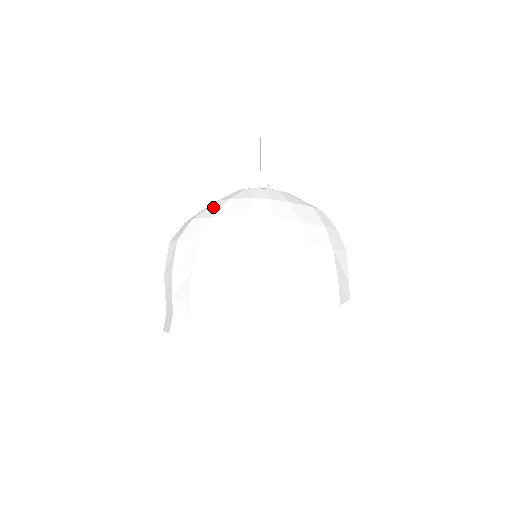
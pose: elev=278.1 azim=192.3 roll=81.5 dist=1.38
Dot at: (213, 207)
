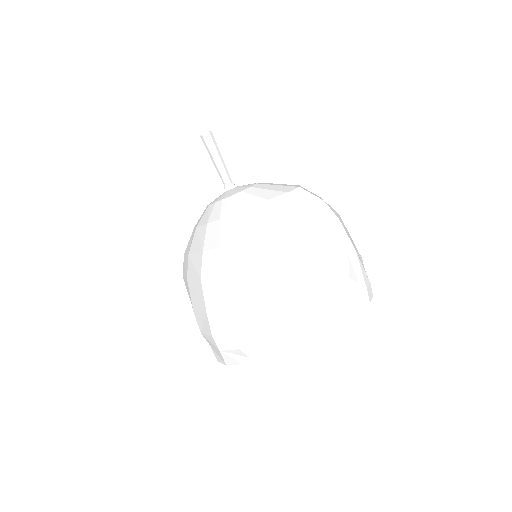
Dot at: (191, 238)
